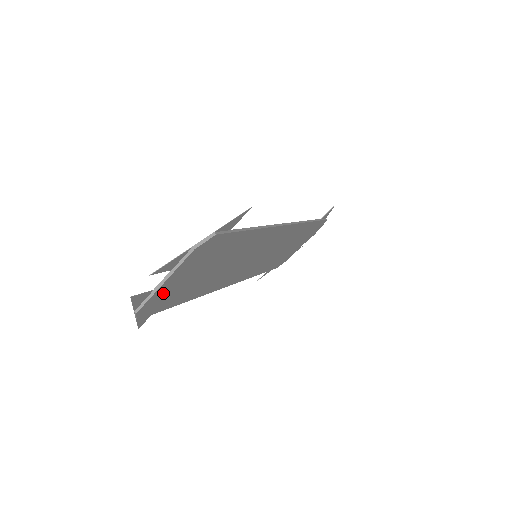
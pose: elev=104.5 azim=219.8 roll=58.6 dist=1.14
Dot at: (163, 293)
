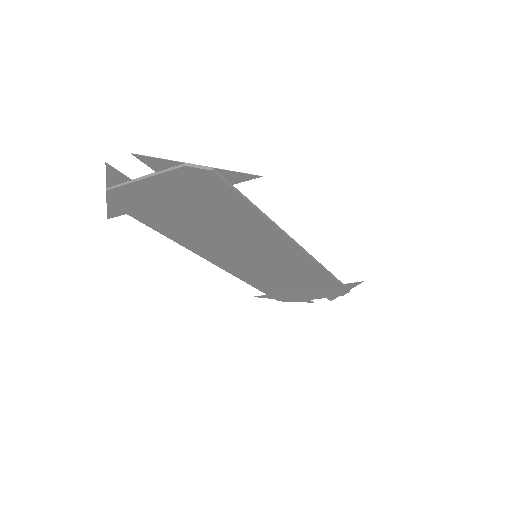
Dot at: (141, 194)
